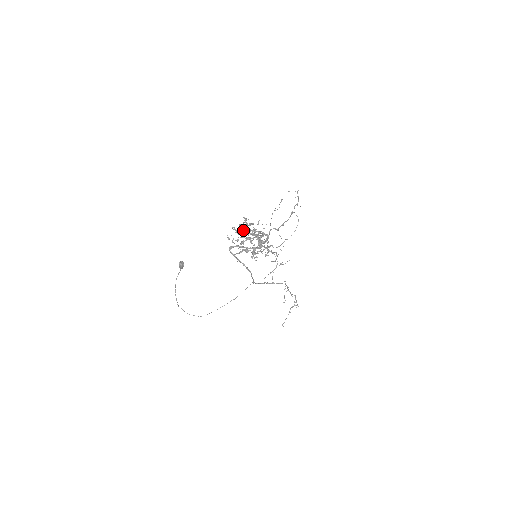
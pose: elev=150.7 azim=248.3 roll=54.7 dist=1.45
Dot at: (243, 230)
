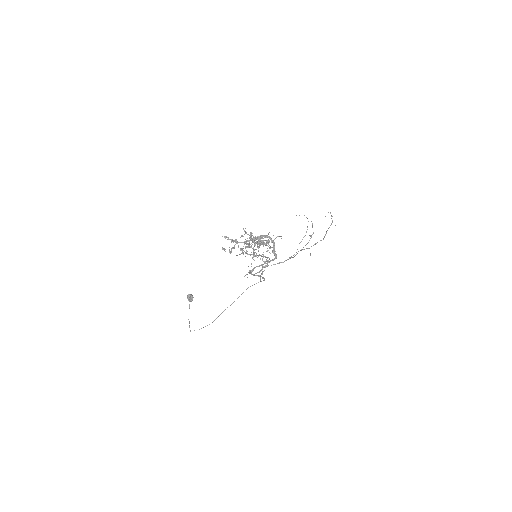
Dot at: (251, 245)
